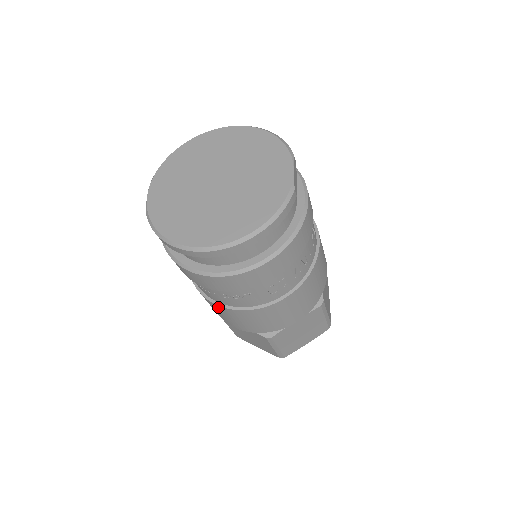
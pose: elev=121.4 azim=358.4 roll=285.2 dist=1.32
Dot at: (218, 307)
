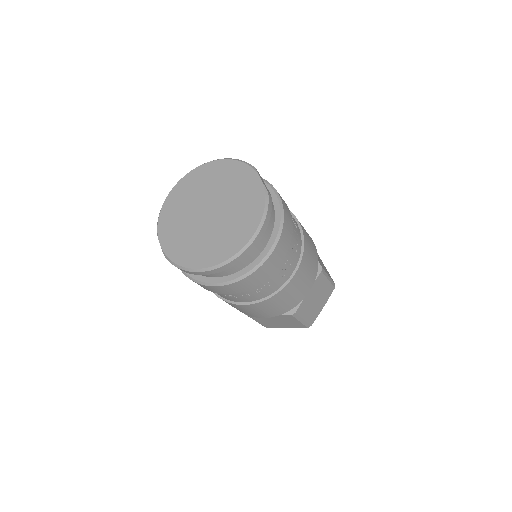
Dot at: (247, 306)
